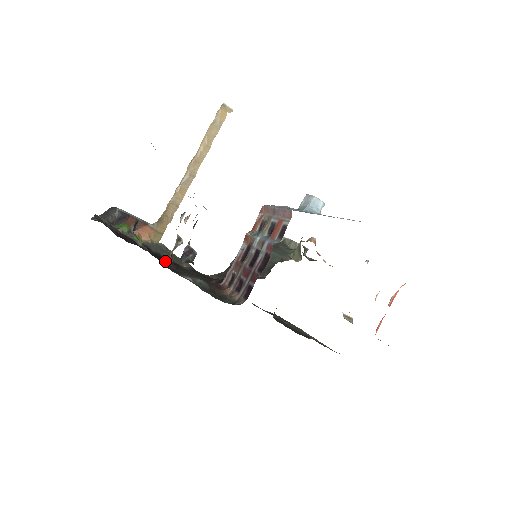
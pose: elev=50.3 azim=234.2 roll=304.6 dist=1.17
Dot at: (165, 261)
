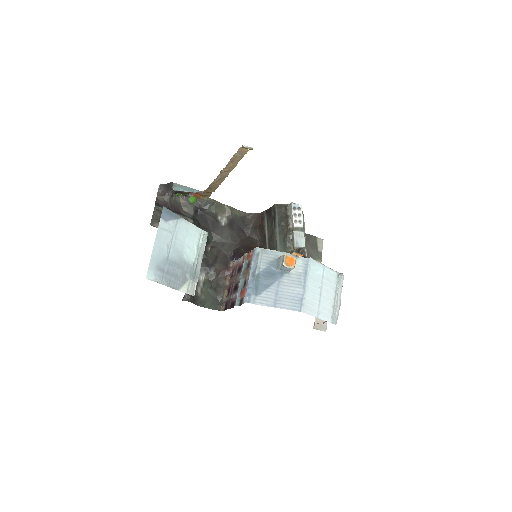
Dot at: occluded
